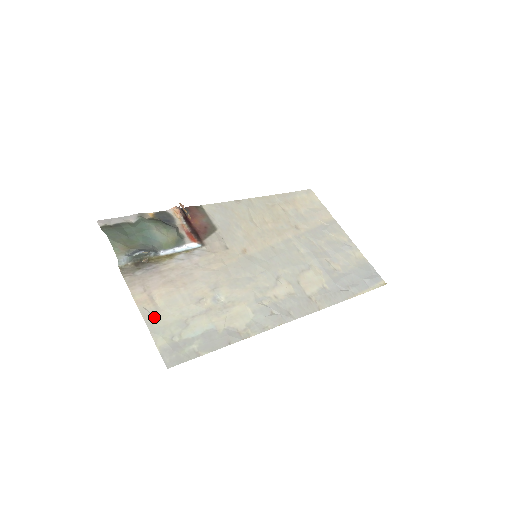
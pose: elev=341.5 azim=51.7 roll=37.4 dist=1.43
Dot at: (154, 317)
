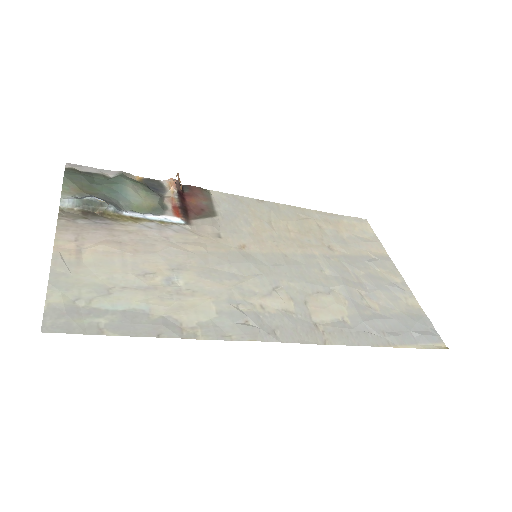
Dot at: (67, 269)
